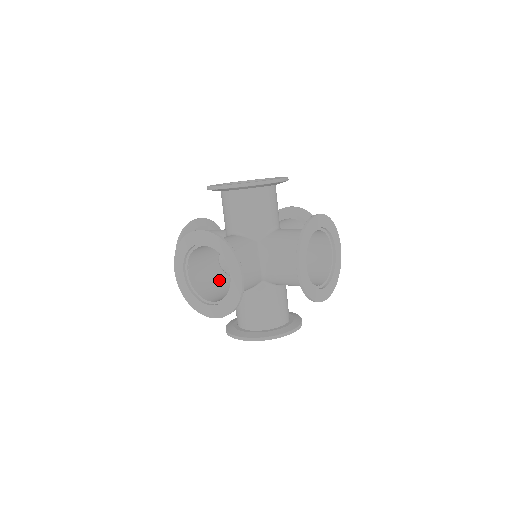
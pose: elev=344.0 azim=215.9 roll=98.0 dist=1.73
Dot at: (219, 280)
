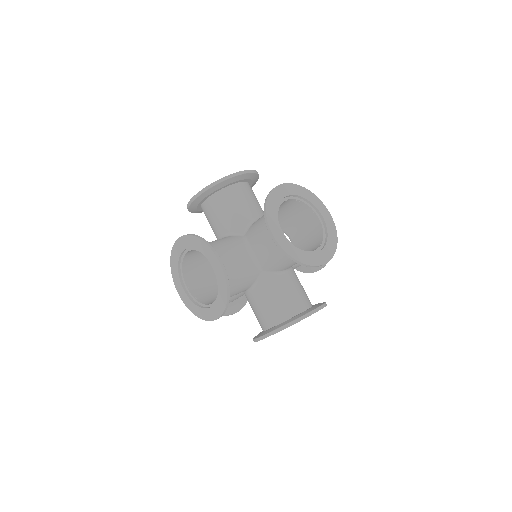
Dot at: occluded
